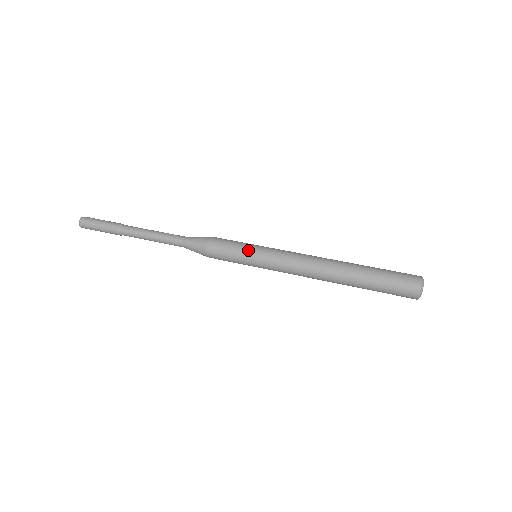
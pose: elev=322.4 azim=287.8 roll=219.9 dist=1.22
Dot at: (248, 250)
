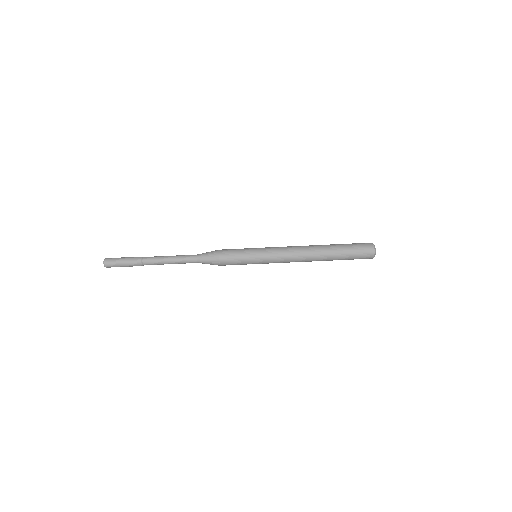
Dot at: (251, 262)
